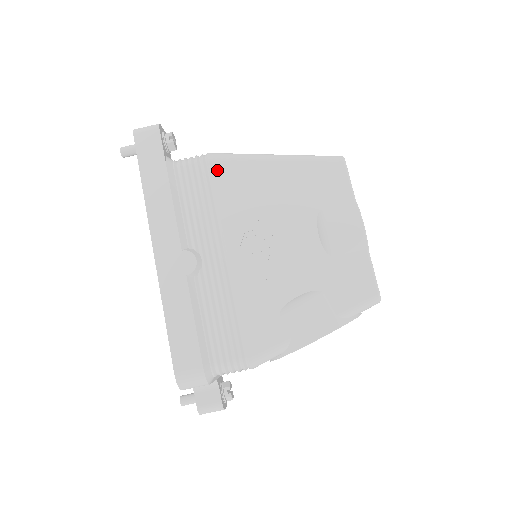
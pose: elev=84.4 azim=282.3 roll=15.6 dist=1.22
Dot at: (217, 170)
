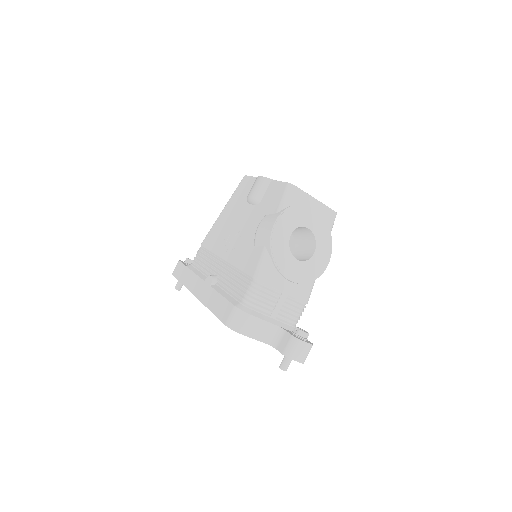
Dot at: (205, 243)
